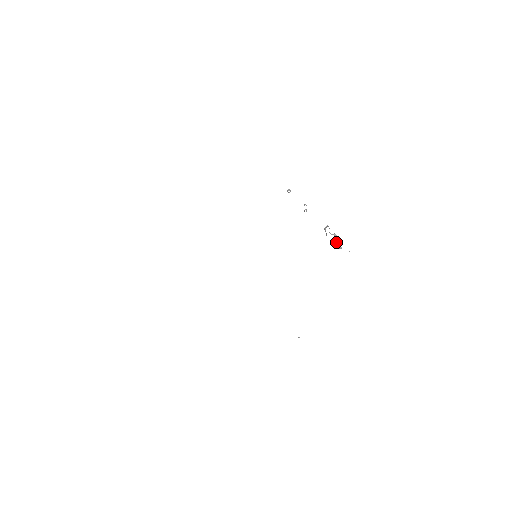
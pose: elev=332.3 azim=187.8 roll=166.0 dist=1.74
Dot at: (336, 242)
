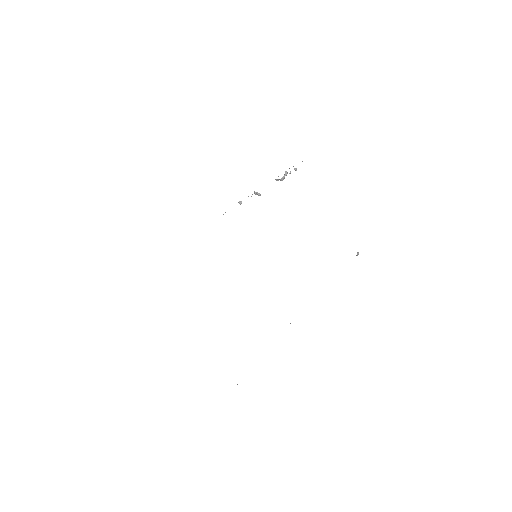
Dot at: occluded
